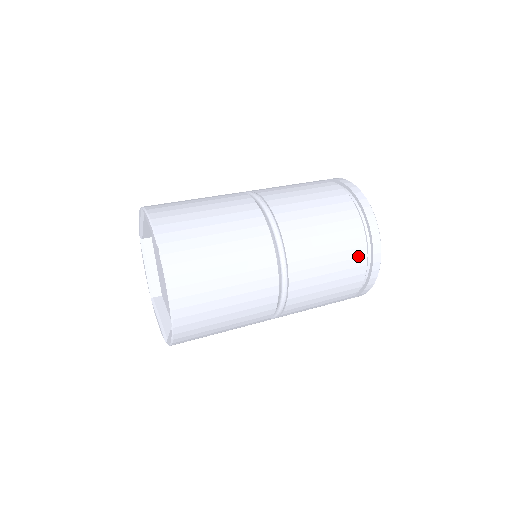
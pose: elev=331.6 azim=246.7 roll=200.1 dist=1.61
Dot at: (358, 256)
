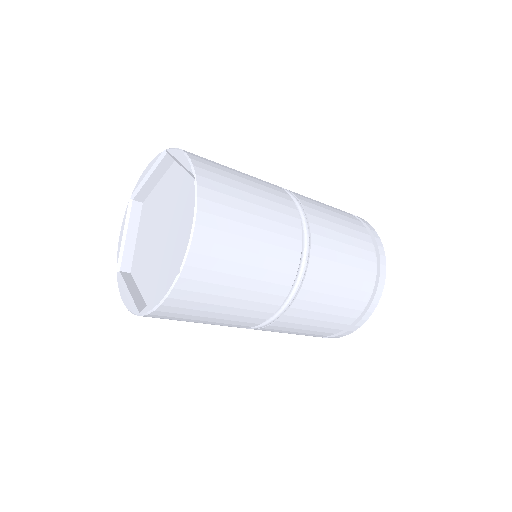
Dot at: (367, 279)
